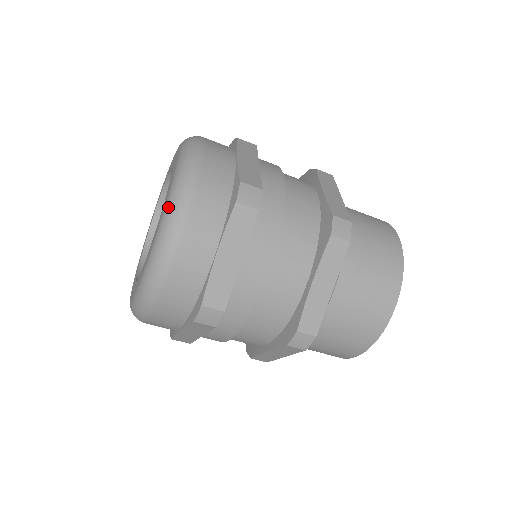
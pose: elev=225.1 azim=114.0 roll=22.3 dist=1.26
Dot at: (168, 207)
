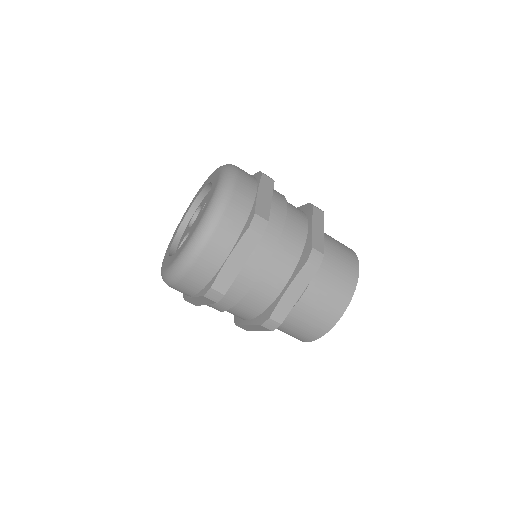
Dot at: (224, 170)
